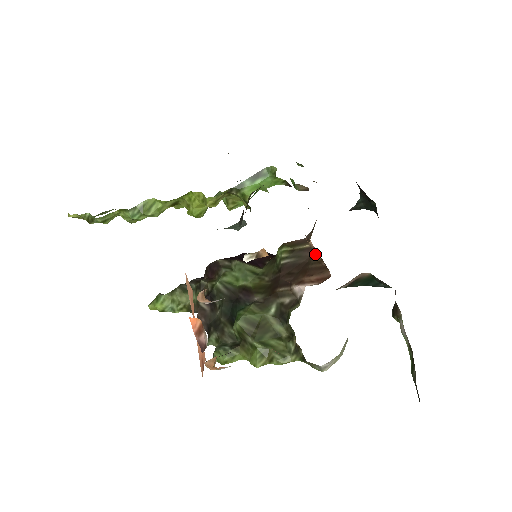
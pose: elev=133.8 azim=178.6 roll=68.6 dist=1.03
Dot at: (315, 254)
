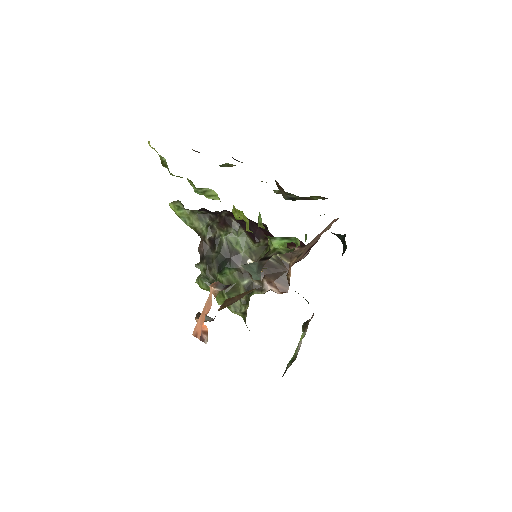
Dot at: (289, 272)
